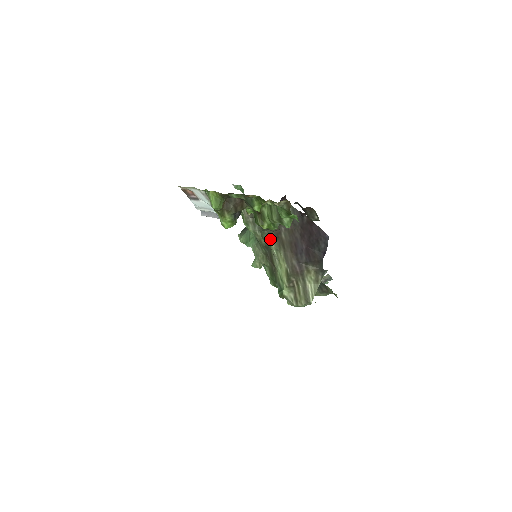
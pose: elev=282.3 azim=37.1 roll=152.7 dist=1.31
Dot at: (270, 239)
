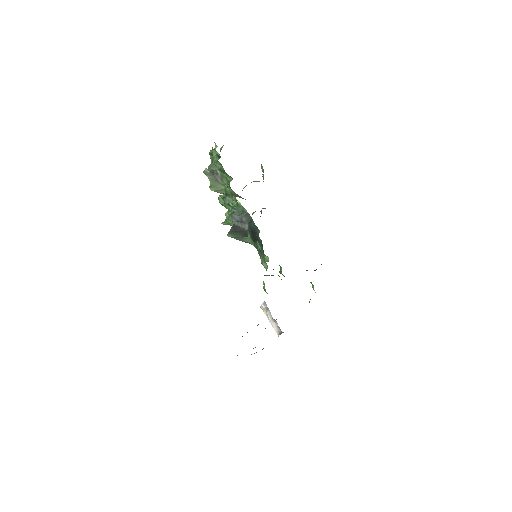
Dot at: occluded
